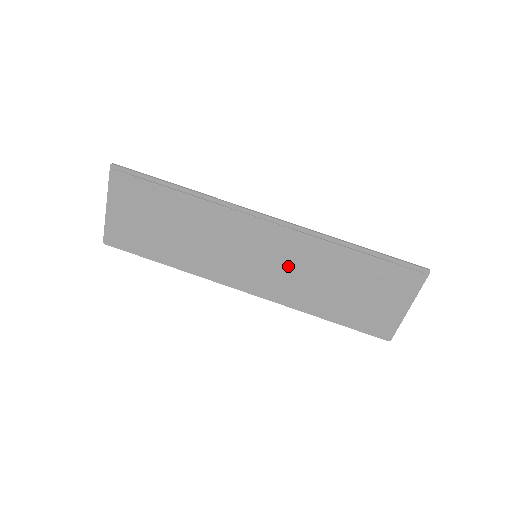
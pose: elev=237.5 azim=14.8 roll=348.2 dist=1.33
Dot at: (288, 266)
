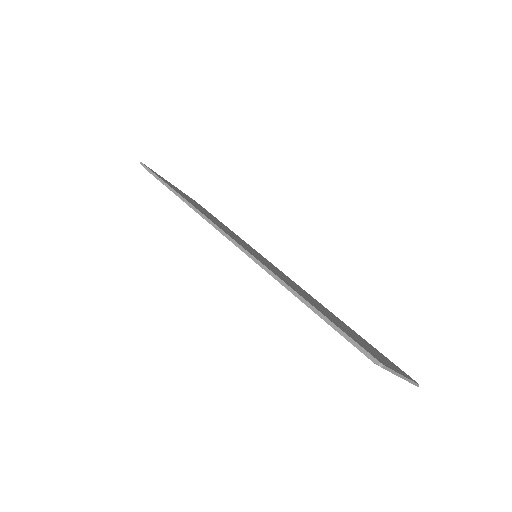
Dot at: occluded
